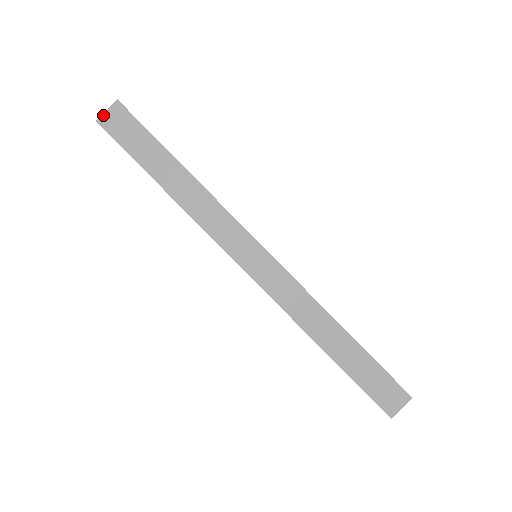
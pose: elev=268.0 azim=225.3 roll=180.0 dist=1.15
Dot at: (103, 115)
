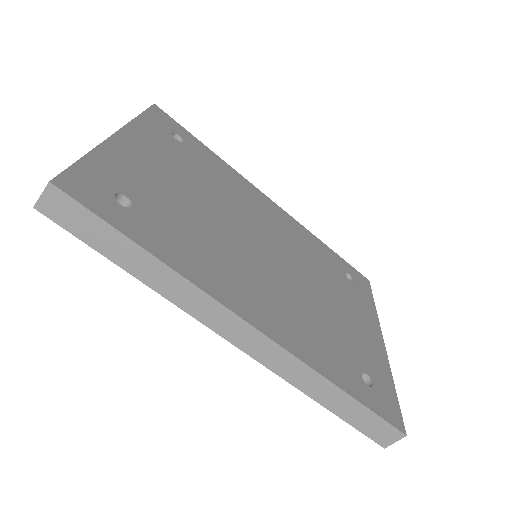
Dot at: (39, 200)
